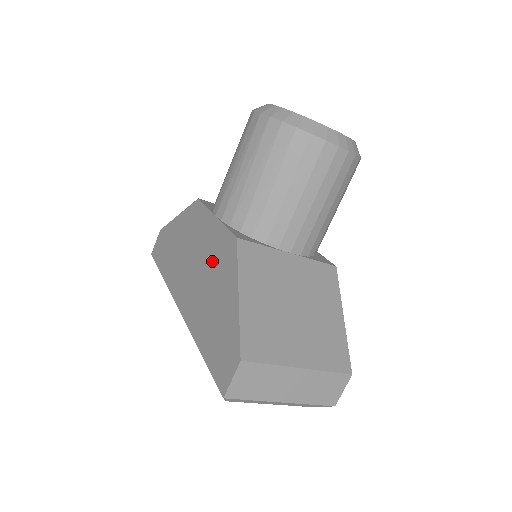
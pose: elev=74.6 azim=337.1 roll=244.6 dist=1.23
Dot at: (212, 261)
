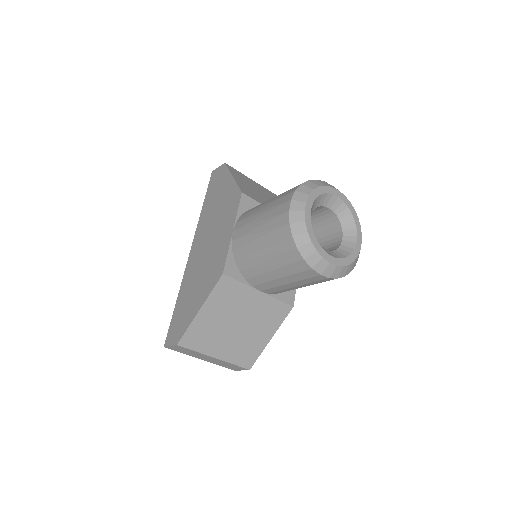
Dot at: (211, 260)
